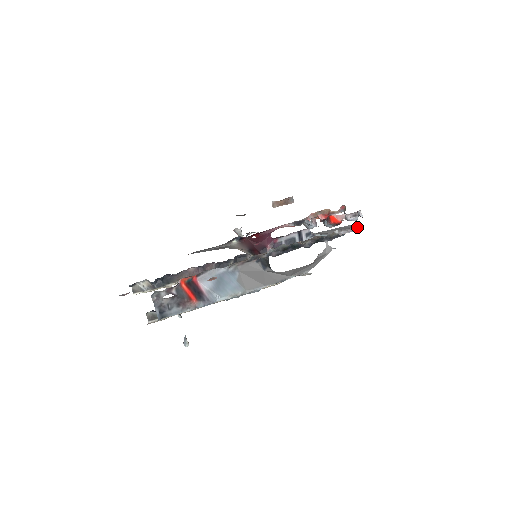
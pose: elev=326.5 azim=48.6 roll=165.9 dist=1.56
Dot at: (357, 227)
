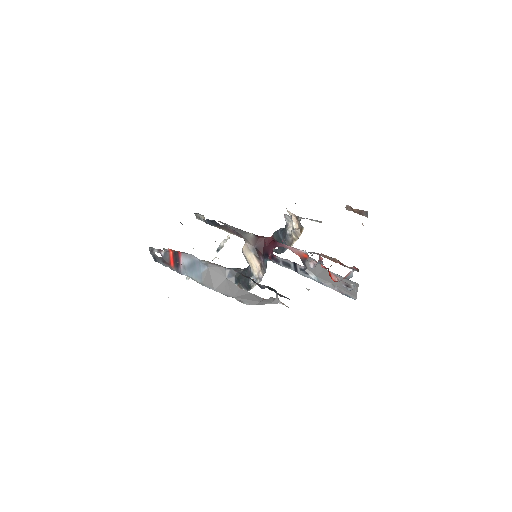
Dot at: (351, 295)
